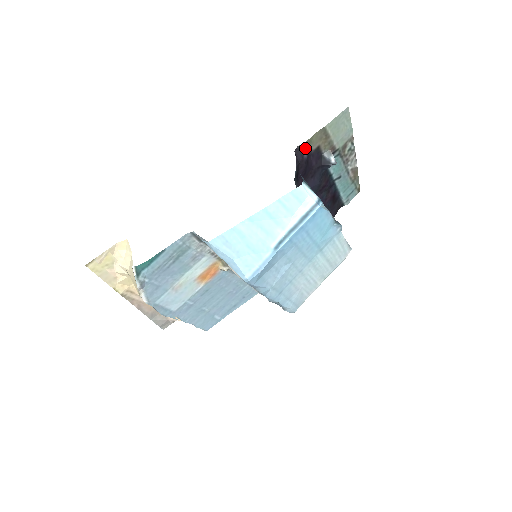
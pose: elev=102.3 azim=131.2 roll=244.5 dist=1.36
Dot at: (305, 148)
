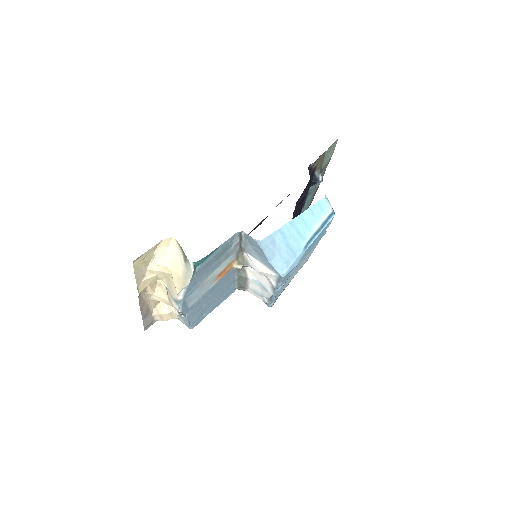
Dot at: (312, 167)
